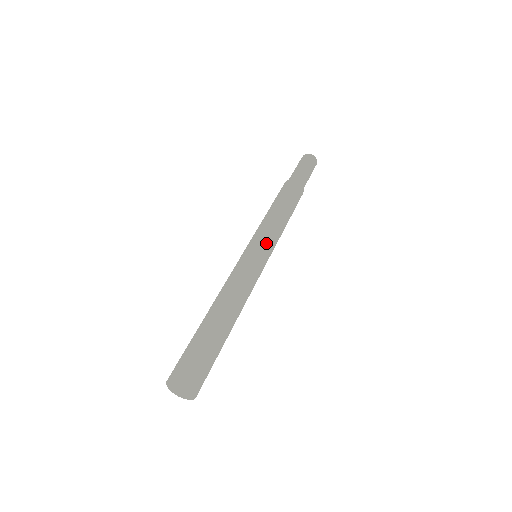
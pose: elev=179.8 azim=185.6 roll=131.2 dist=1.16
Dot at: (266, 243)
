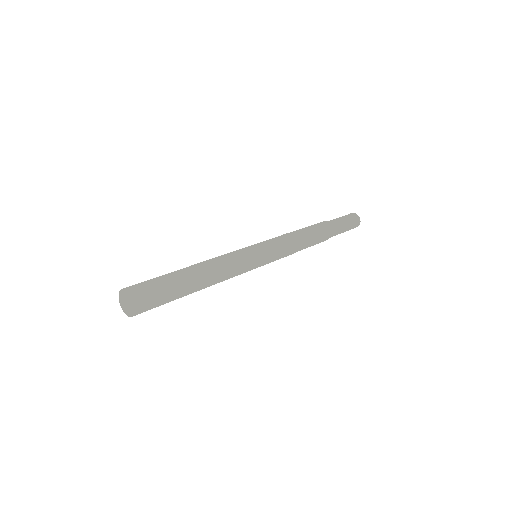
Dot at: (262, 243)
